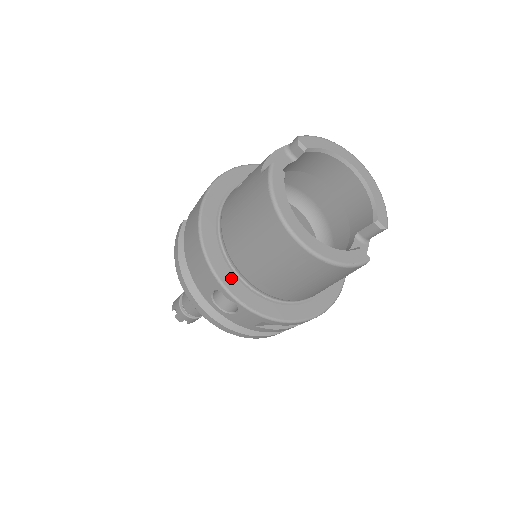
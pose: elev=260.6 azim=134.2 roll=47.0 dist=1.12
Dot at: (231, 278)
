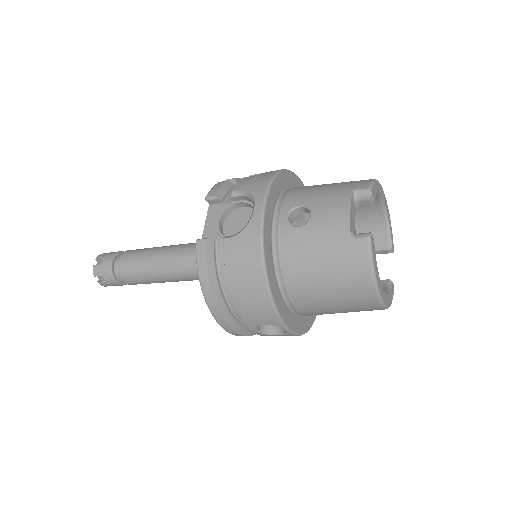
Dot at: (287, 314)
